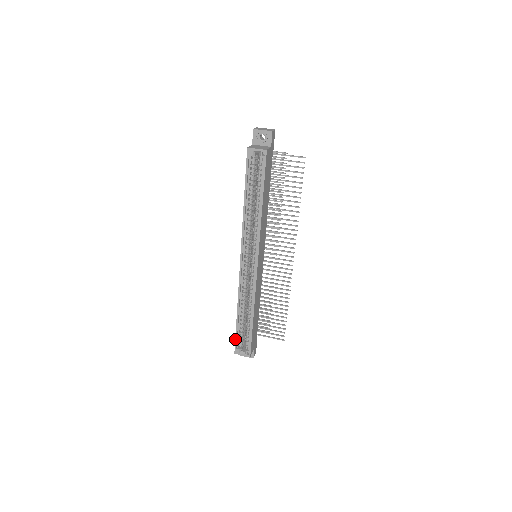
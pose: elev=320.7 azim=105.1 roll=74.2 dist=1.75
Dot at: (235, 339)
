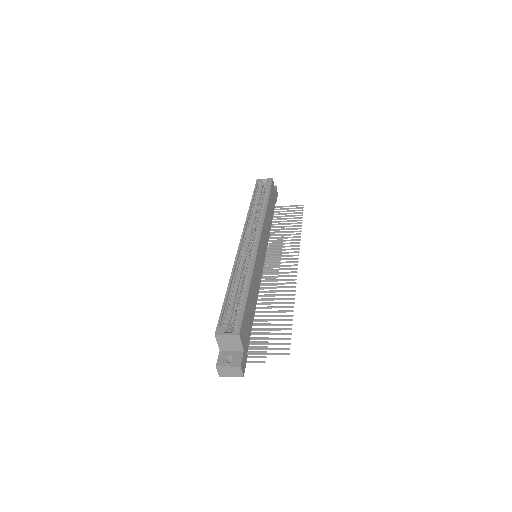
Dot at: occluded
